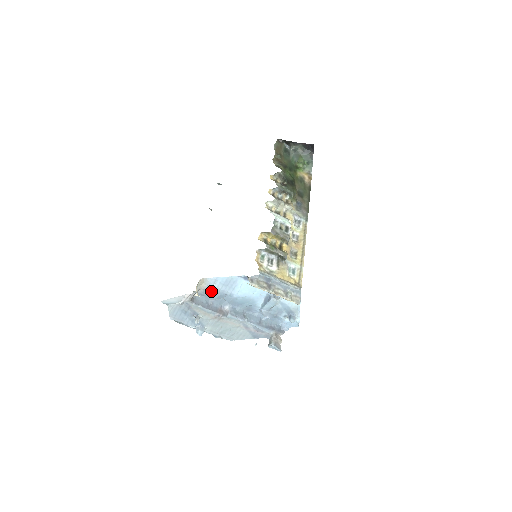
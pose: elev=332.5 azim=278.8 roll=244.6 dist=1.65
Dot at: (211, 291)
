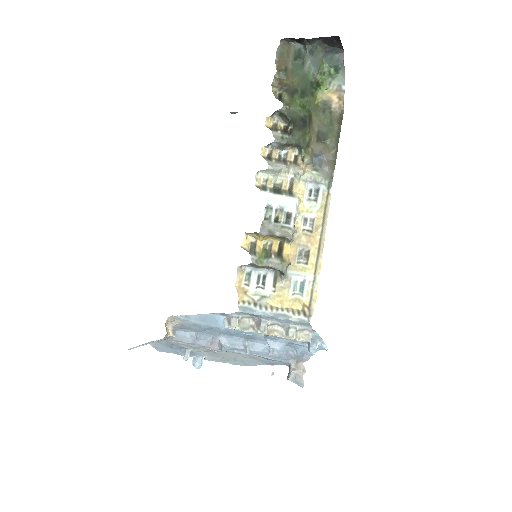
Dot at: (191, 325)
